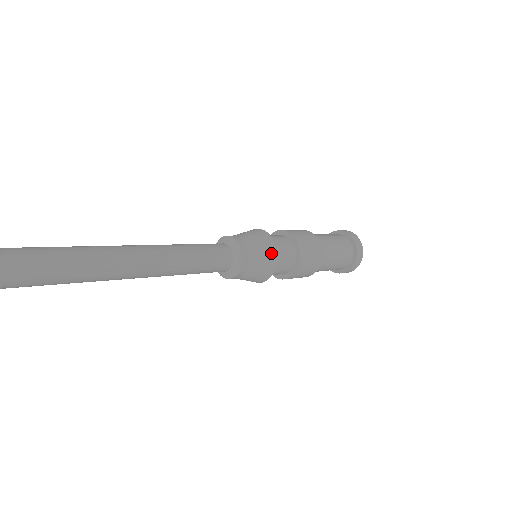
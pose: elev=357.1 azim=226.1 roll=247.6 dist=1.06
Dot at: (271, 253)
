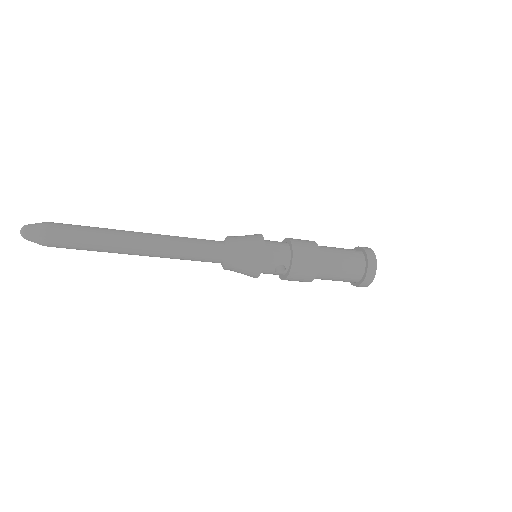
Dot at: (256, 235)
